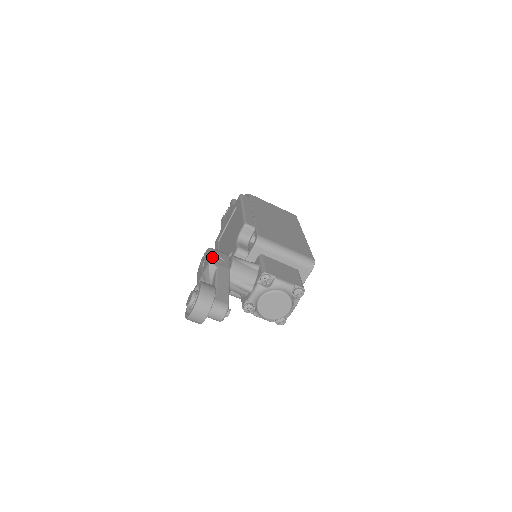
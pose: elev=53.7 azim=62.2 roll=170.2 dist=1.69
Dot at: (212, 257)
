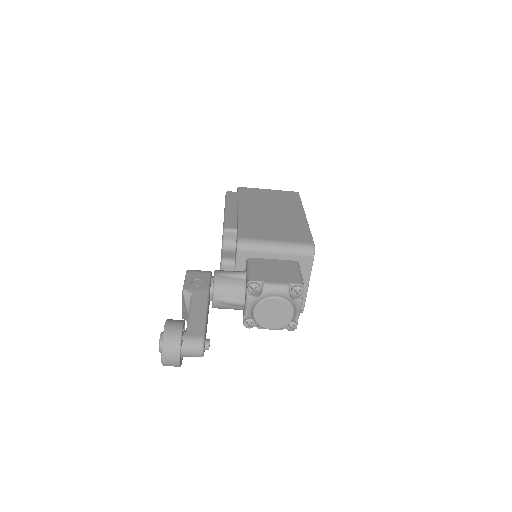
Dot at: (187, 282)
